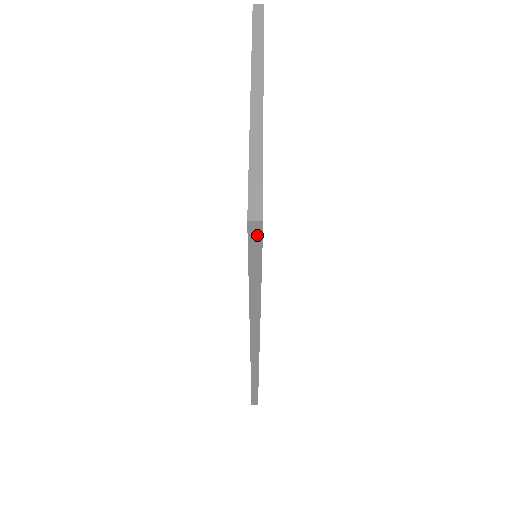
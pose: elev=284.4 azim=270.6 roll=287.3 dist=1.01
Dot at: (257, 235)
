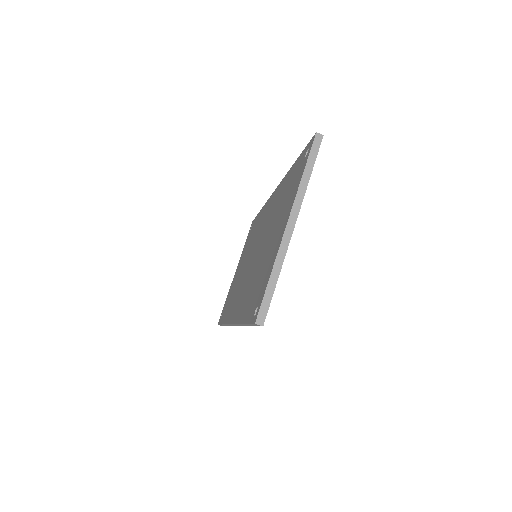
Dot at: (258, 325)
